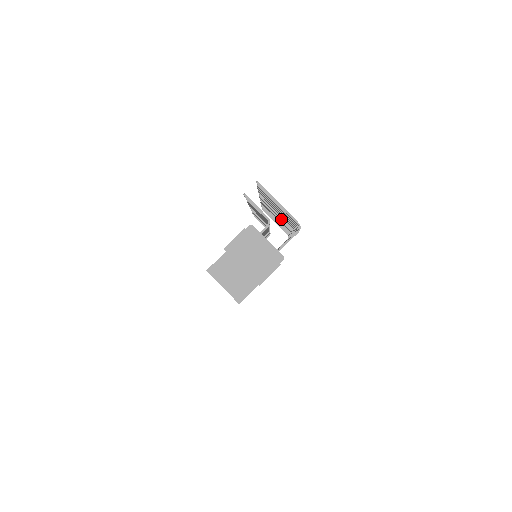
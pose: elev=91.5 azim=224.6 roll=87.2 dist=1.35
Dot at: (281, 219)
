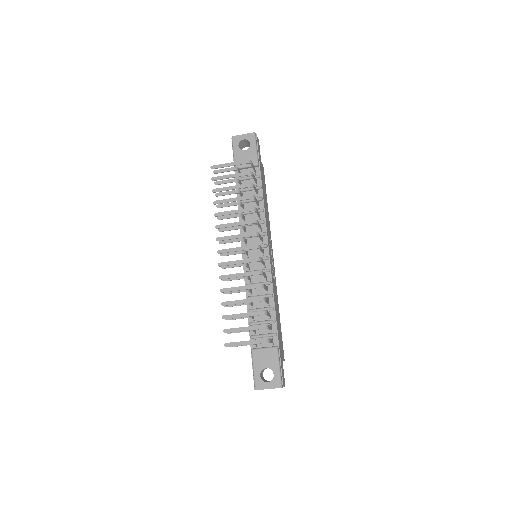
Dot at: occluded
